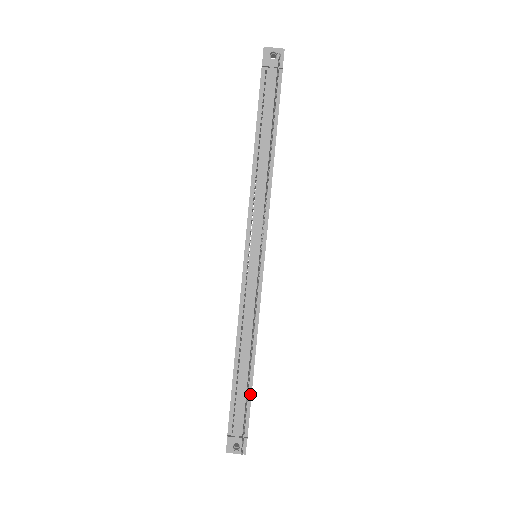
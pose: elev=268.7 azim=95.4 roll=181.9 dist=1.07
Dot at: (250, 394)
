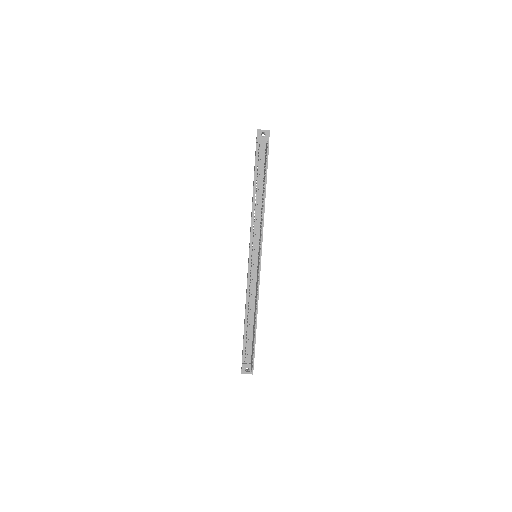
Dot at: (255, 338)
